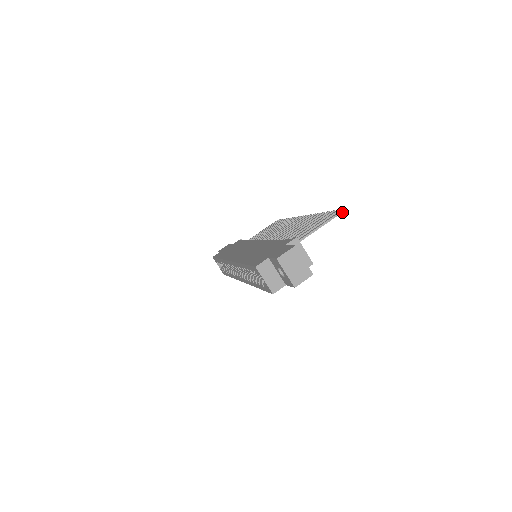
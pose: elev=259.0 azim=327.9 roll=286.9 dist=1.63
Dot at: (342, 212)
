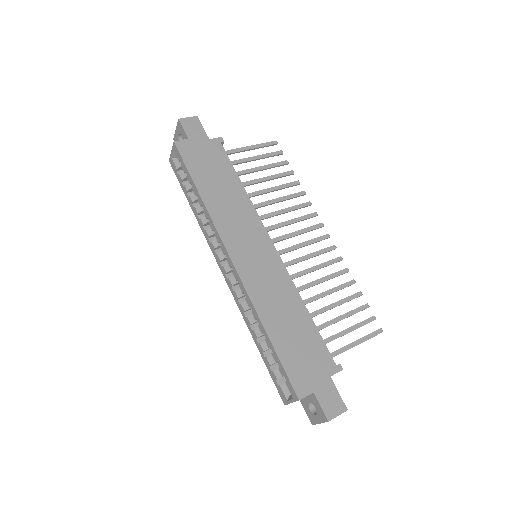
Dot at: occluded
